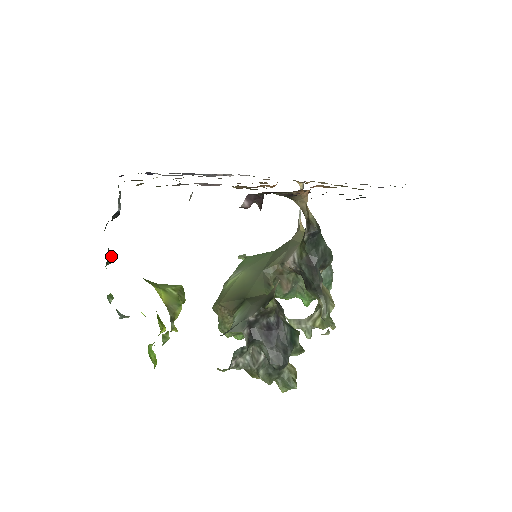
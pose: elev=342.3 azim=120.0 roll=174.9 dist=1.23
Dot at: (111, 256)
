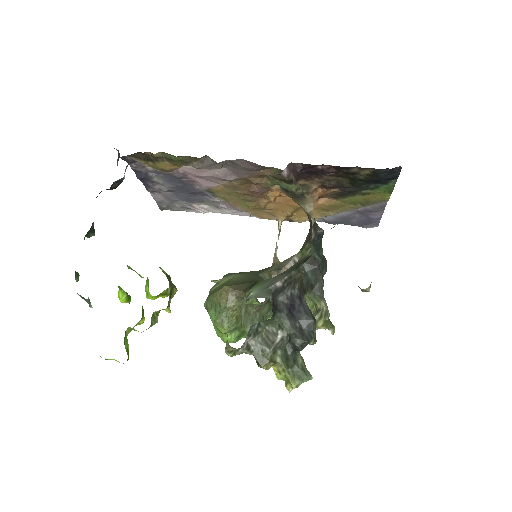
Dot at: (93, 229)
